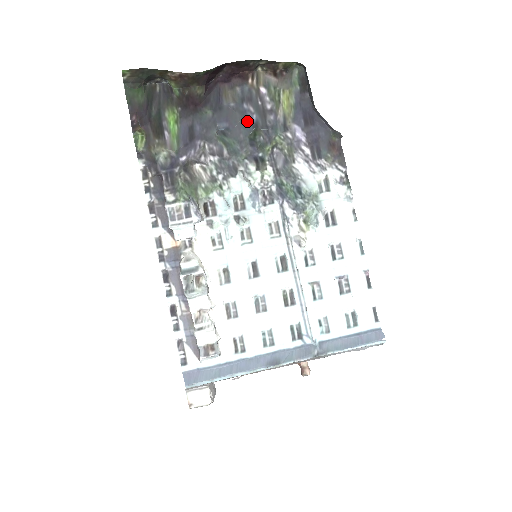
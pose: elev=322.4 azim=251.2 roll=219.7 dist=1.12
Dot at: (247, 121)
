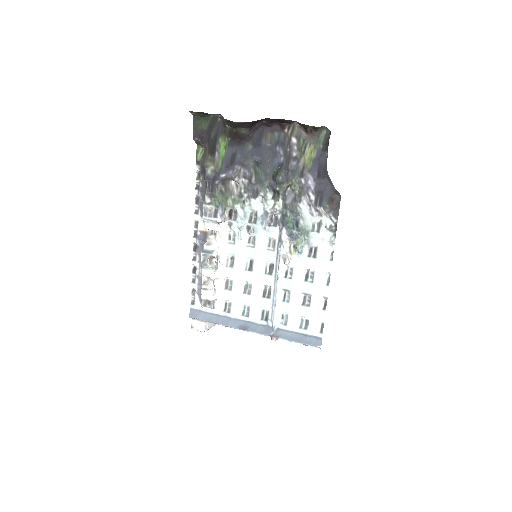
Dot at: (276, 160)
